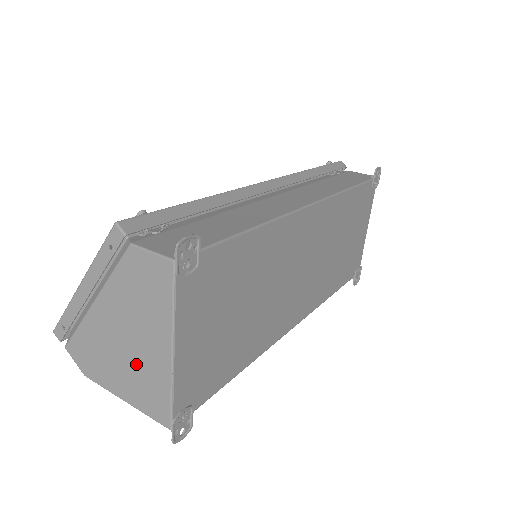
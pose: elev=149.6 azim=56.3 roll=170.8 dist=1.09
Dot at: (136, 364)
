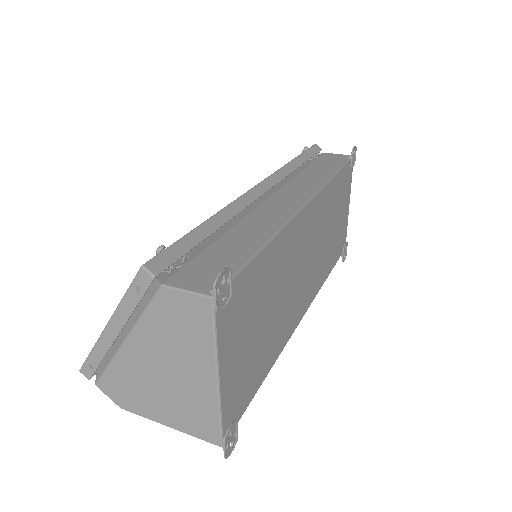
Dot at: (178, 393)
